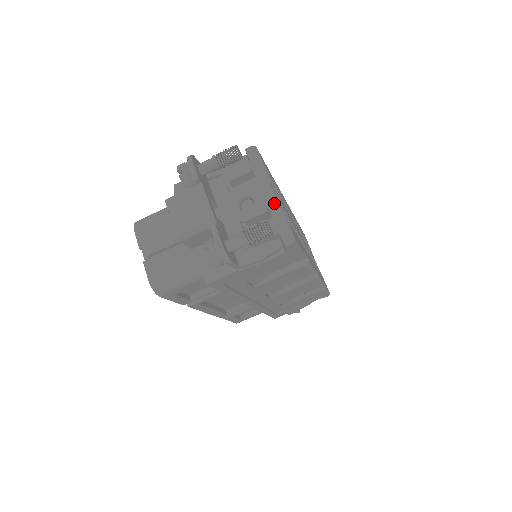
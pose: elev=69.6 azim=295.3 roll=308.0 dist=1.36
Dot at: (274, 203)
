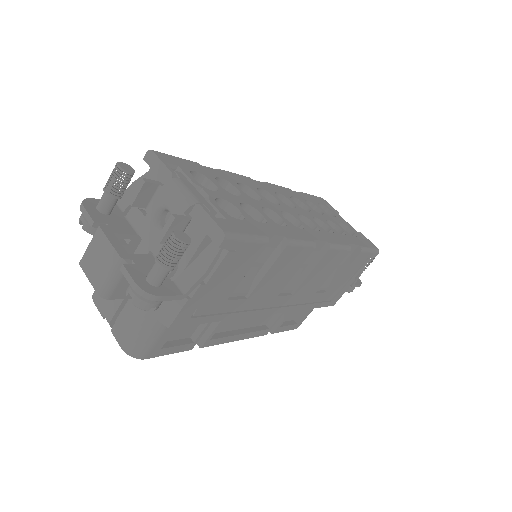
Dot at: (188, 202)
